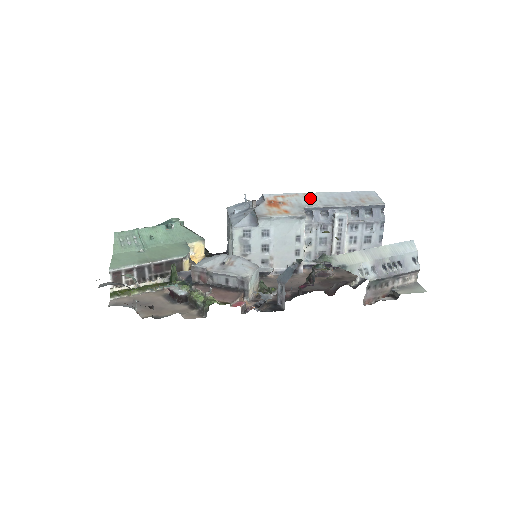
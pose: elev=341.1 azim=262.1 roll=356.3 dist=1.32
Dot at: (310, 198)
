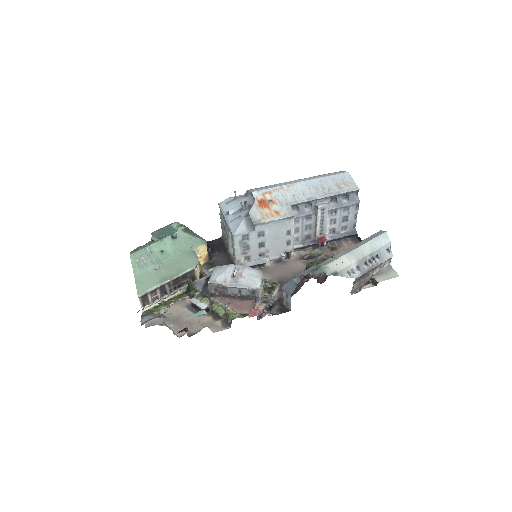
Dot at: (294, 191)
